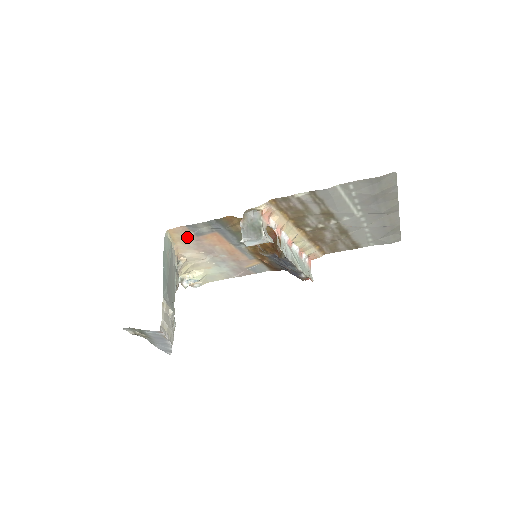
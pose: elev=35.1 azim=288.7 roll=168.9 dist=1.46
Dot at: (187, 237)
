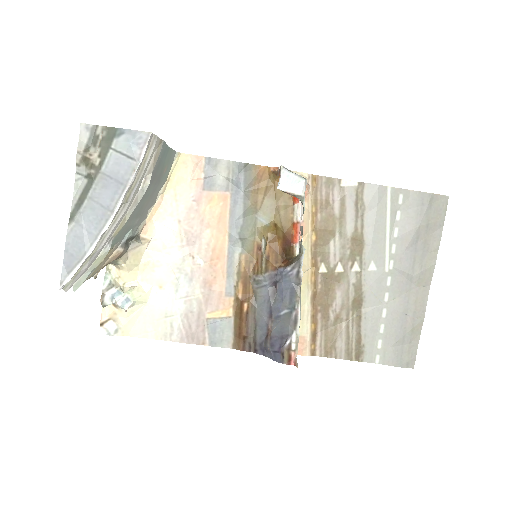
Dot at: (190, 185)
